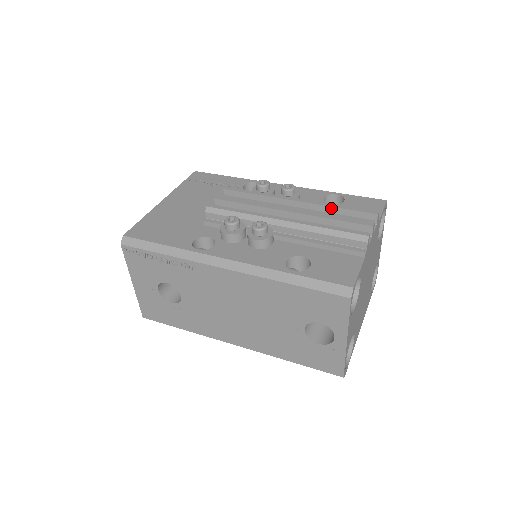
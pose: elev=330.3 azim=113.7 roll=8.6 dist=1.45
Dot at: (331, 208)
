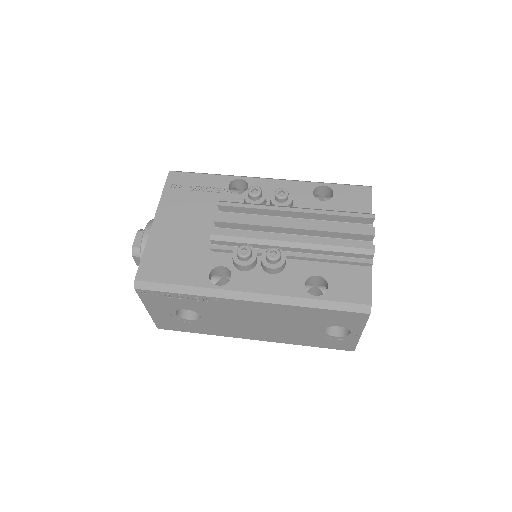
Dot at: (330, 216)
